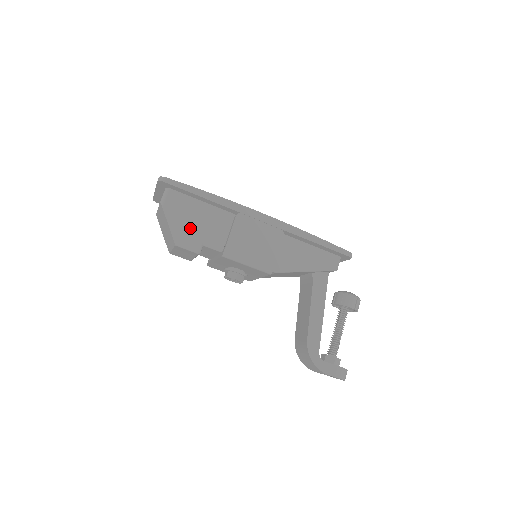
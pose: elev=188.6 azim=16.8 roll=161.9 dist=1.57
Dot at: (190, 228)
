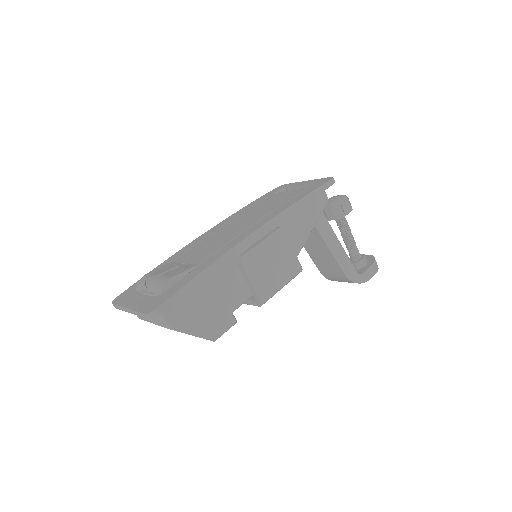
Dot at: (211, 315)
